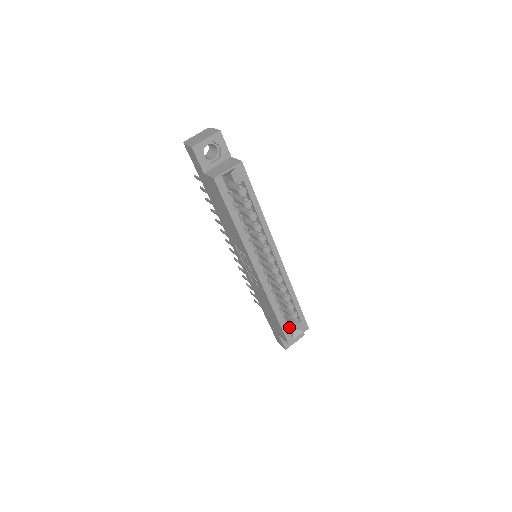
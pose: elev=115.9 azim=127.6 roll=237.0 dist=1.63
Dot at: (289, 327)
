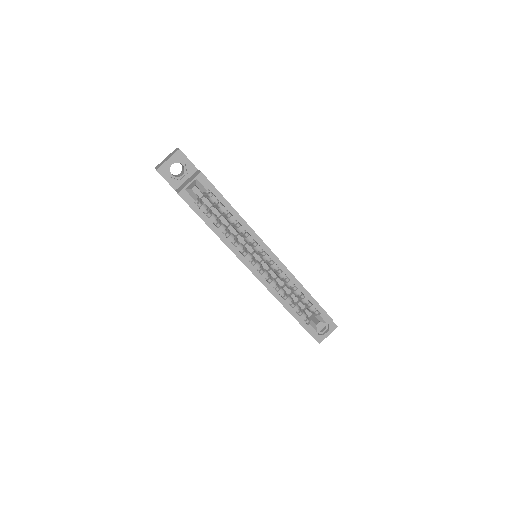
Dot at: (309, 321)
